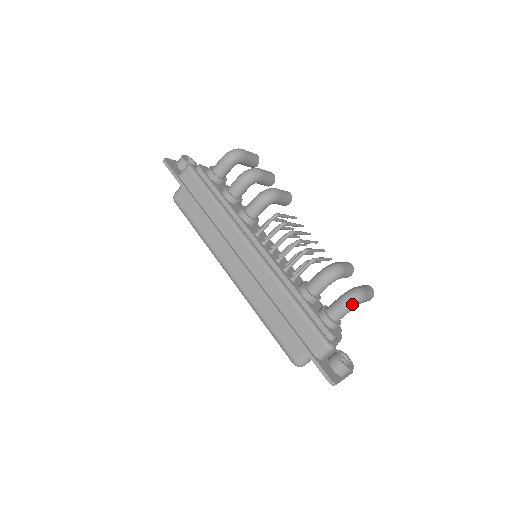
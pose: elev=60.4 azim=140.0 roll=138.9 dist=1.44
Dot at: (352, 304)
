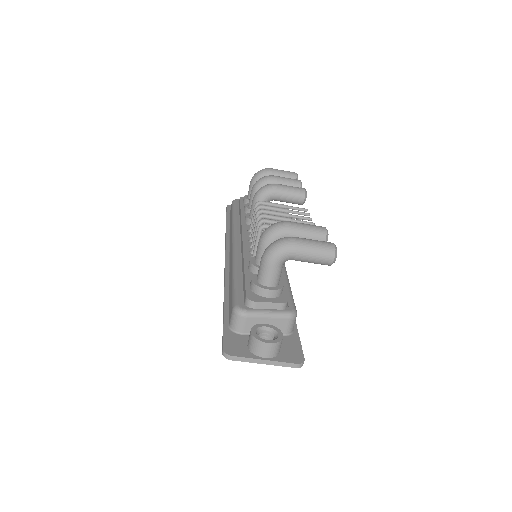
Dot at: (269, 254)
